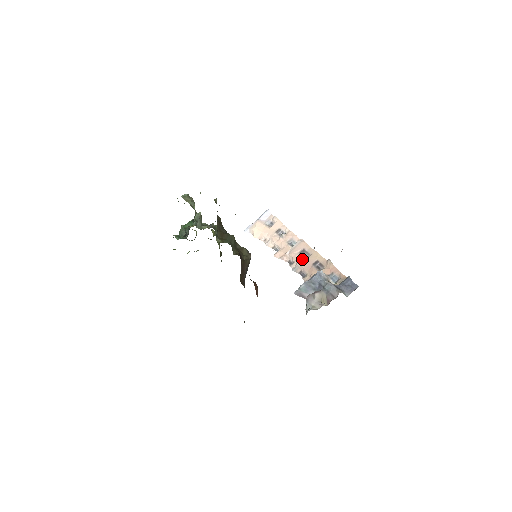
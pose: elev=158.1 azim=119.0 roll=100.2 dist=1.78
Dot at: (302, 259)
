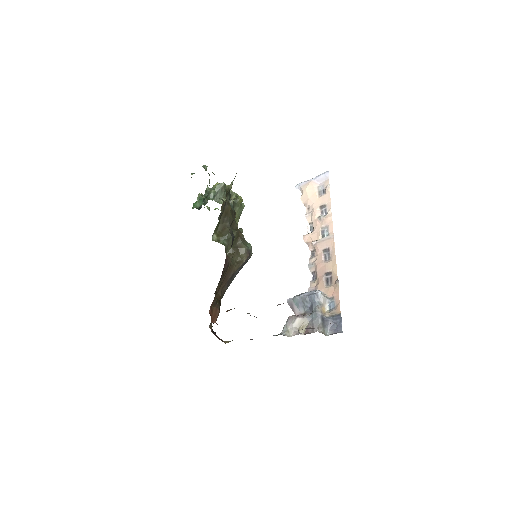
Dot at: (321, 260)
